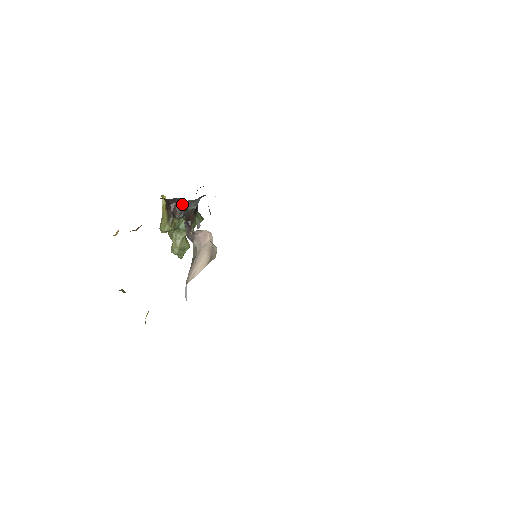
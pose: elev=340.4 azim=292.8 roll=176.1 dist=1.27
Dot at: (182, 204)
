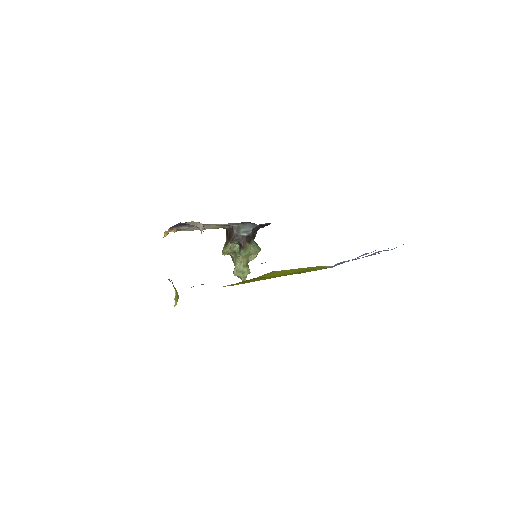
Dot at: (234, 231)
